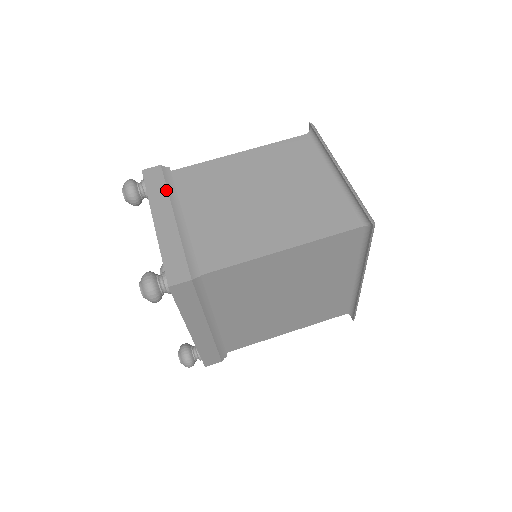
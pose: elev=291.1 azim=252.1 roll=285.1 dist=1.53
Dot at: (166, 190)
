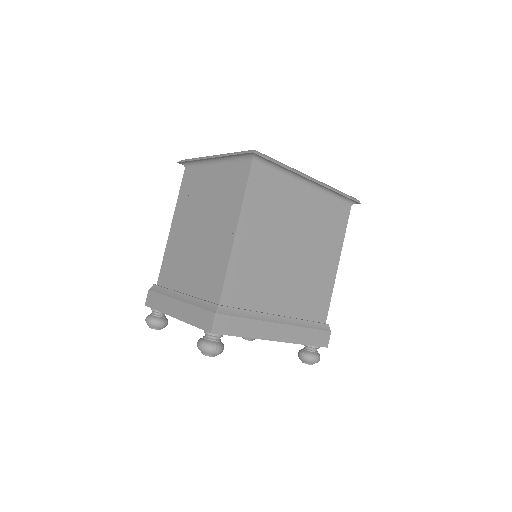
Dot at: (162, 296)
